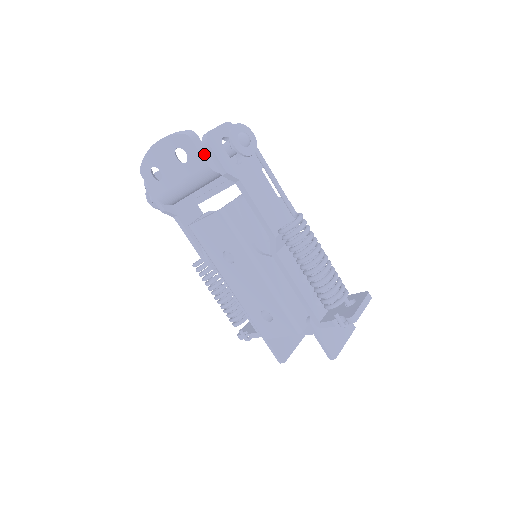
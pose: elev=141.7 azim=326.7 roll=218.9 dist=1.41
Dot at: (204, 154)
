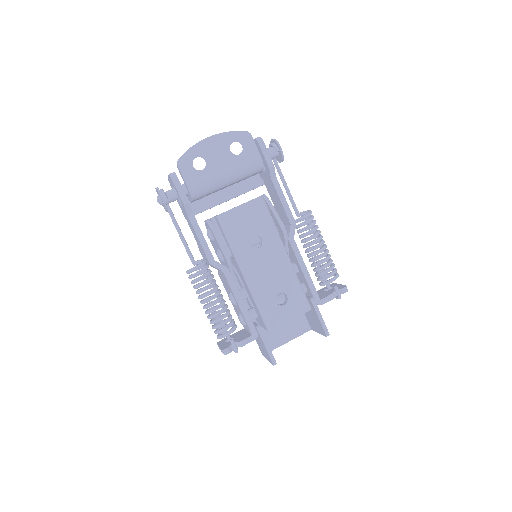
Dot at: (257, 150)
